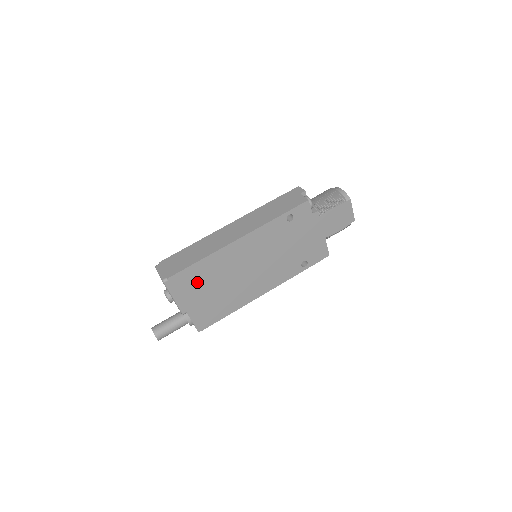
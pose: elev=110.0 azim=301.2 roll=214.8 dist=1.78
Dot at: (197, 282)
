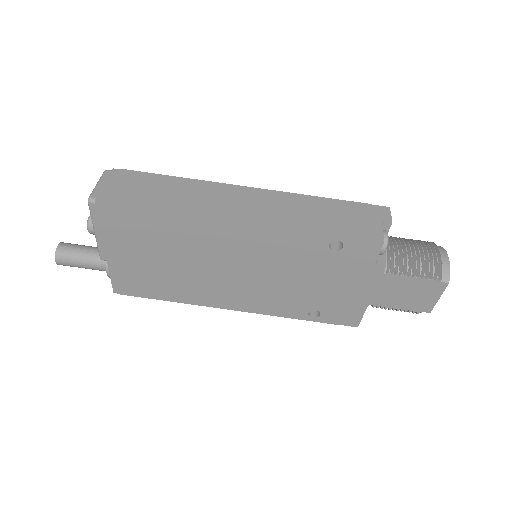
Dot at: (141, 234)
